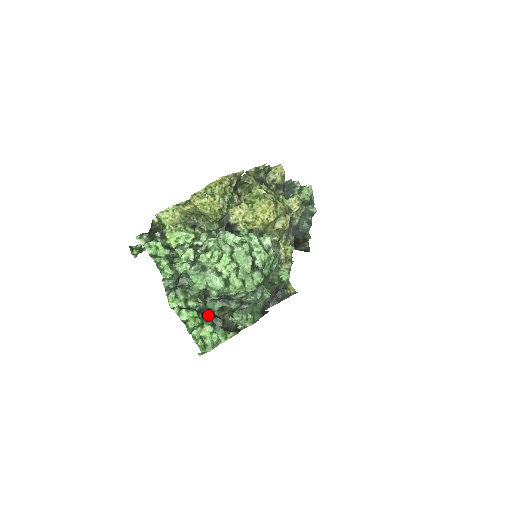
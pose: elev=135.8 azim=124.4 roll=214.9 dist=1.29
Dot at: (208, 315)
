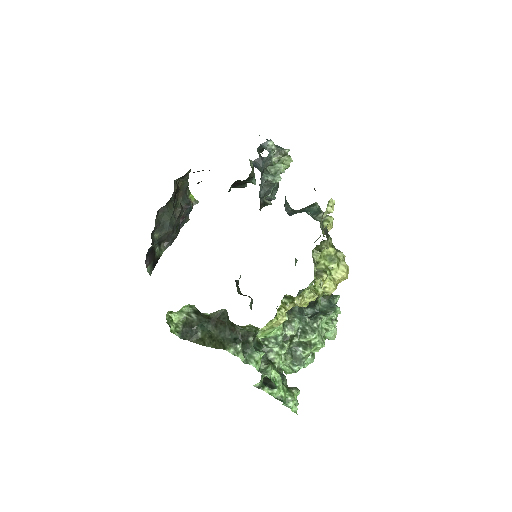
Dot at: occluded
